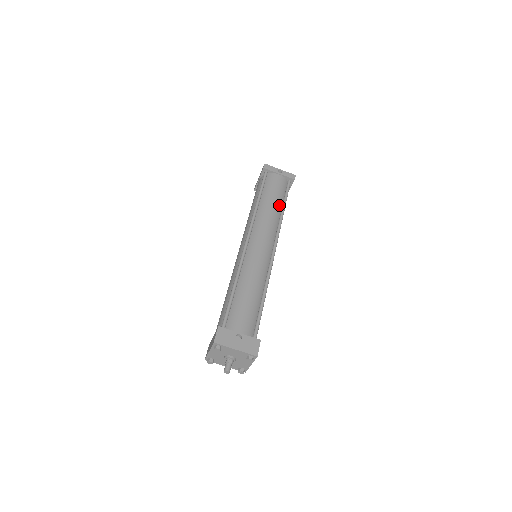
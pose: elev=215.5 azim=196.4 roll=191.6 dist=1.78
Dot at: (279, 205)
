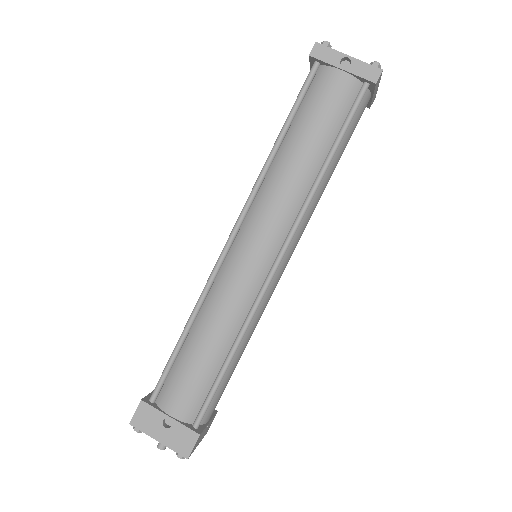
Dot at: (319, 155)
